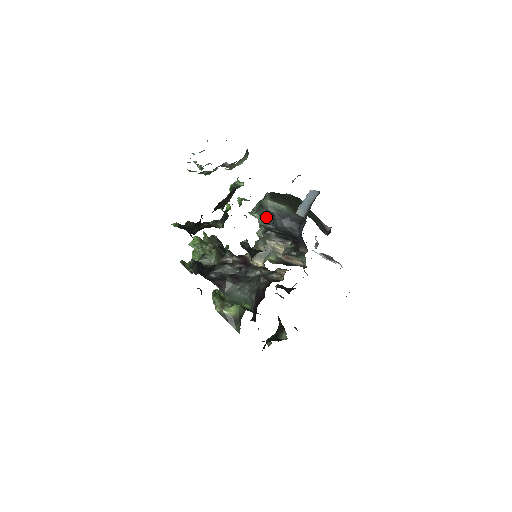
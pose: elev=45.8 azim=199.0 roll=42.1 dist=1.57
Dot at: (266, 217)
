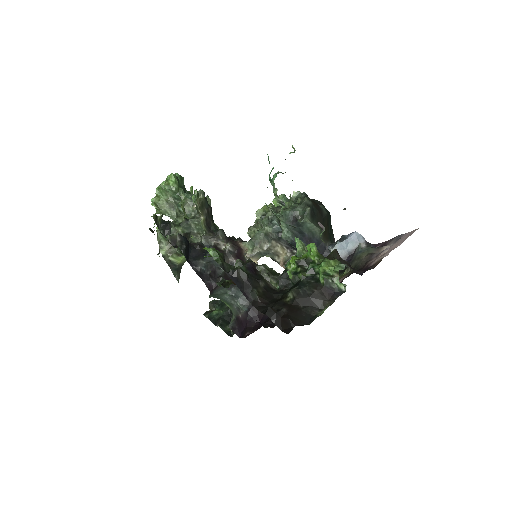
Dot at: (294, 233)
